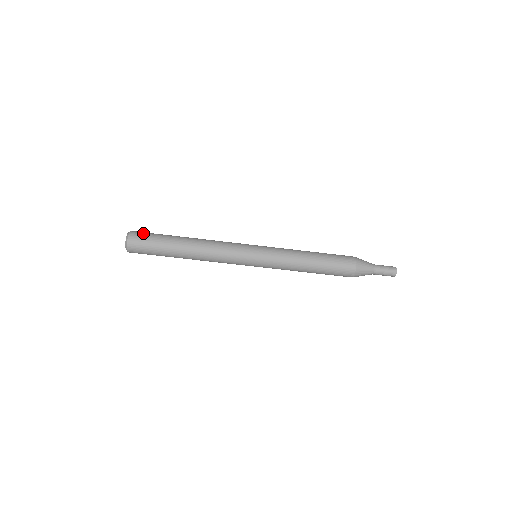
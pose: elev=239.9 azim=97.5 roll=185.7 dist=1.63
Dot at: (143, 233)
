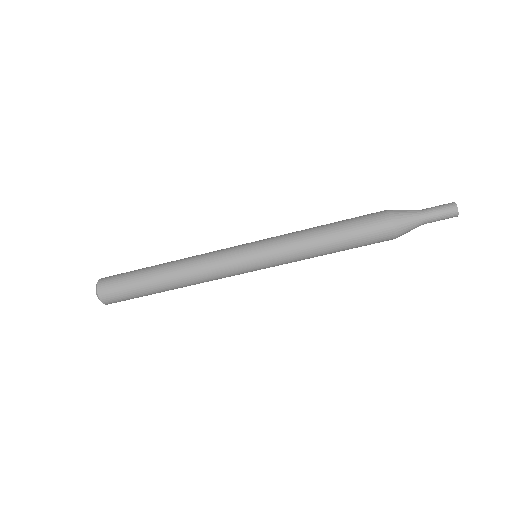
Dot at: (113, 277)
